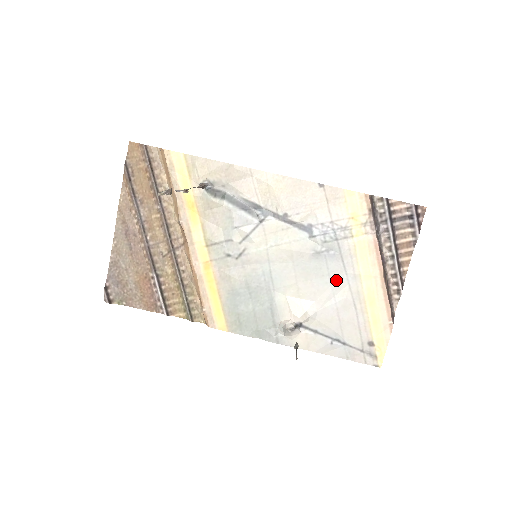
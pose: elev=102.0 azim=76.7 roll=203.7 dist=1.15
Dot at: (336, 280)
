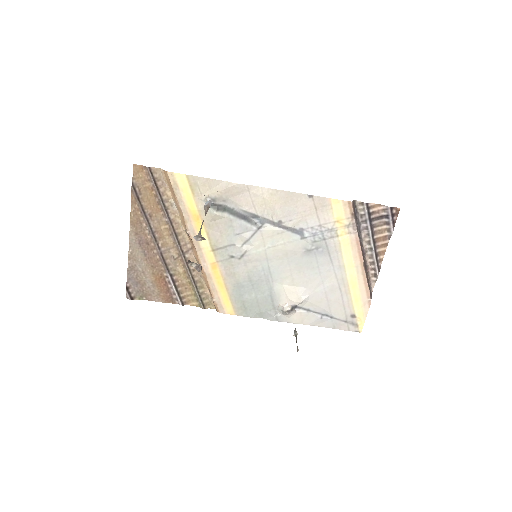
Dot at: (324, 271)
